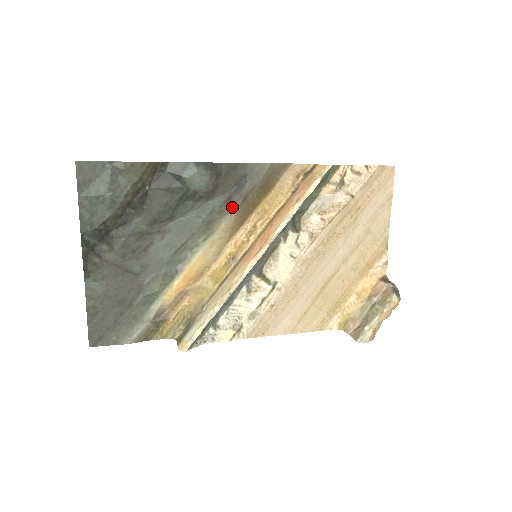
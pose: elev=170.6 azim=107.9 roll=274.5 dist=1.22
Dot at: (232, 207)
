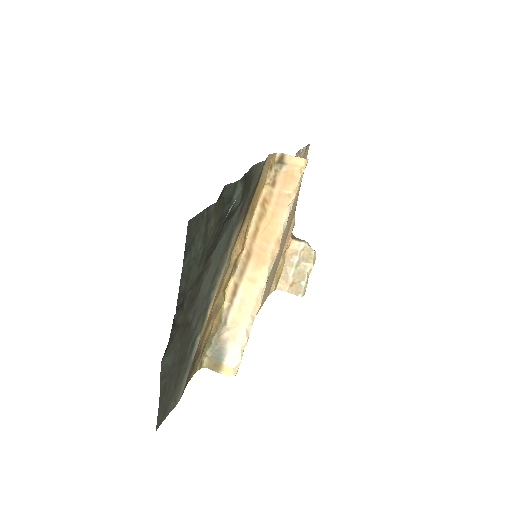
Dot at: (242, 214)
